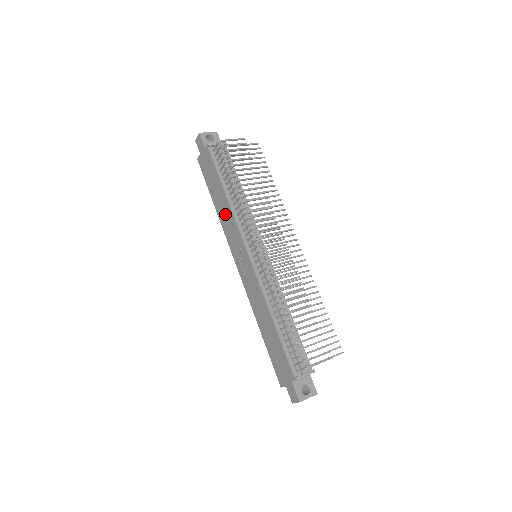
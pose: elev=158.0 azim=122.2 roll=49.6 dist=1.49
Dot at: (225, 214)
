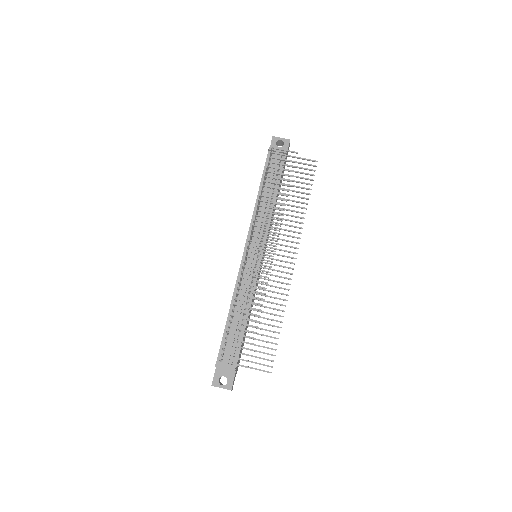
Dot at: occluded
